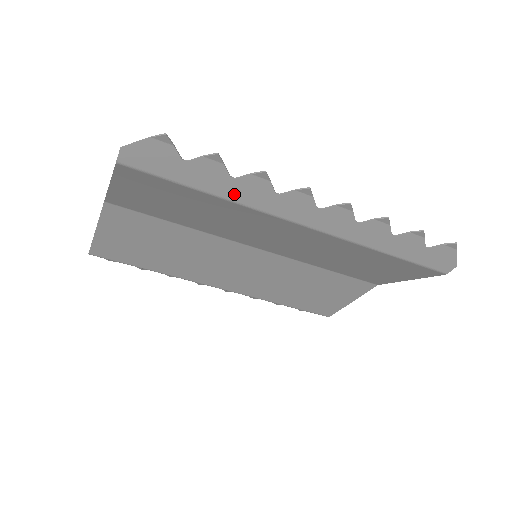
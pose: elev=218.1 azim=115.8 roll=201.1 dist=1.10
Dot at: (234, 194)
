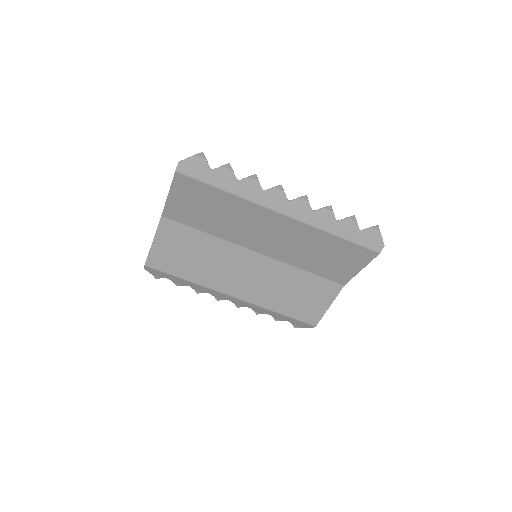
Dot at: (239, 191)
